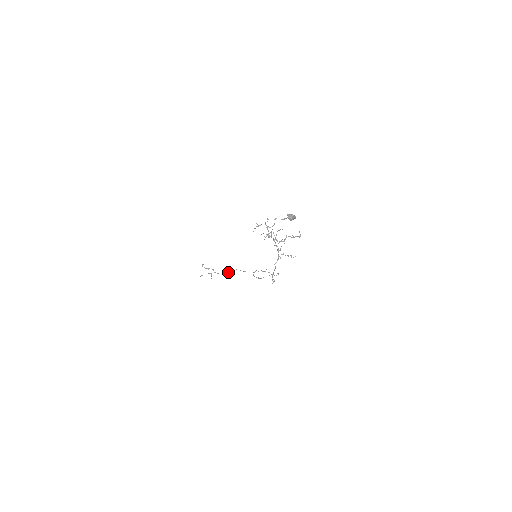
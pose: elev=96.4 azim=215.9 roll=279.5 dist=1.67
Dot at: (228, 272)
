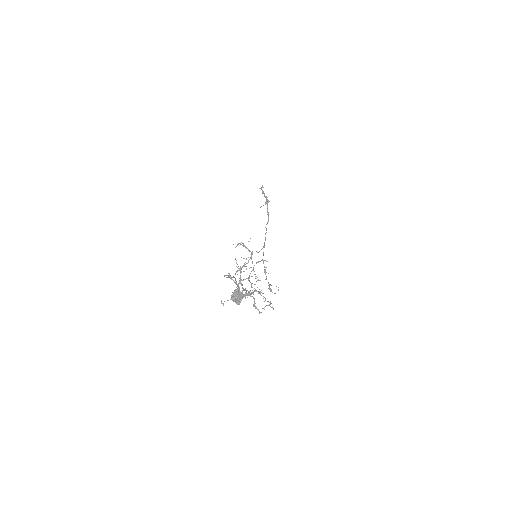
Dot at: (267, 223)
